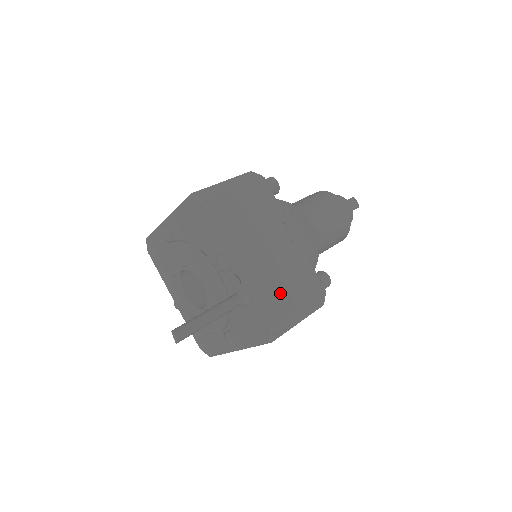
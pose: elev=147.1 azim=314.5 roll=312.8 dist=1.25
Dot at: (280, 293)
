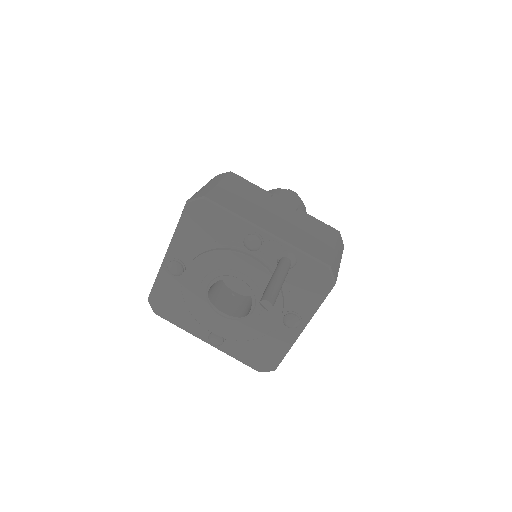
Dot at: (313, 241)
